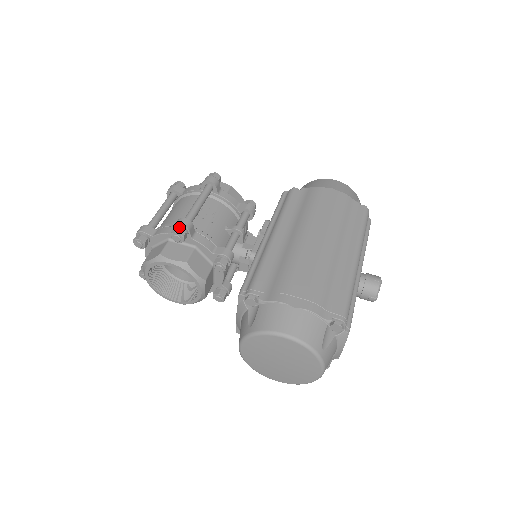
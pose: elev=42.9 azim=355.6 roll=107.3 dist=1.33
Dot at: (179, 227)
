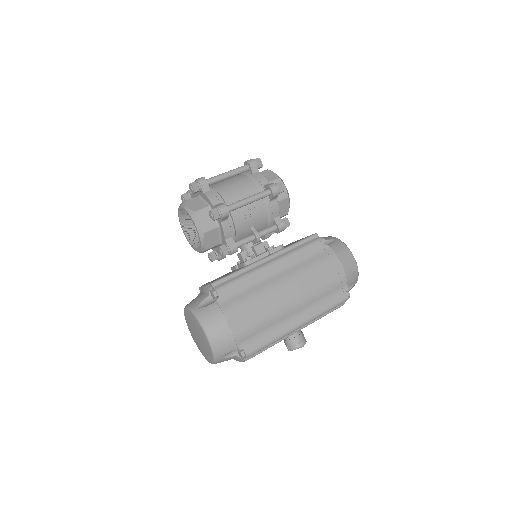
Dot at: (218, 211)
